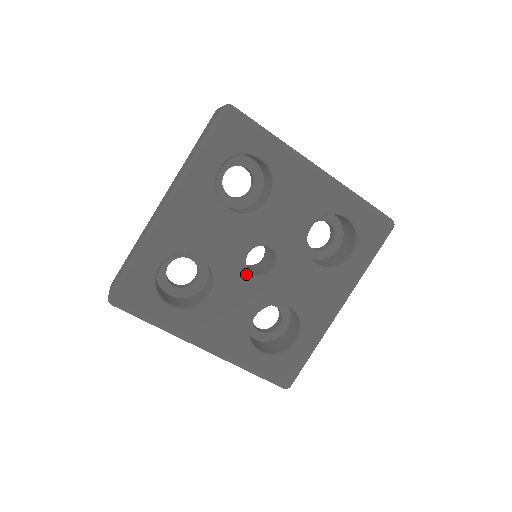
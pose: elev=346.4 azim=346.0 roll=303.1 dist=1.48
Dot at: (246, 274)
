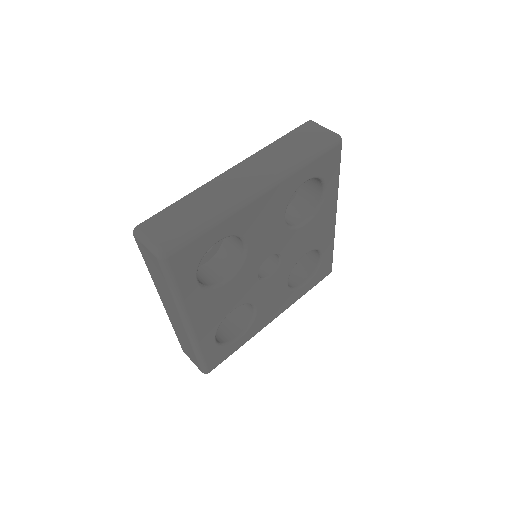
Dot at: (266, 281)
